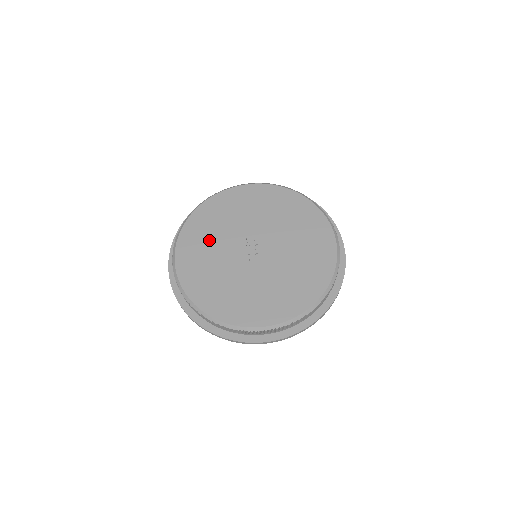
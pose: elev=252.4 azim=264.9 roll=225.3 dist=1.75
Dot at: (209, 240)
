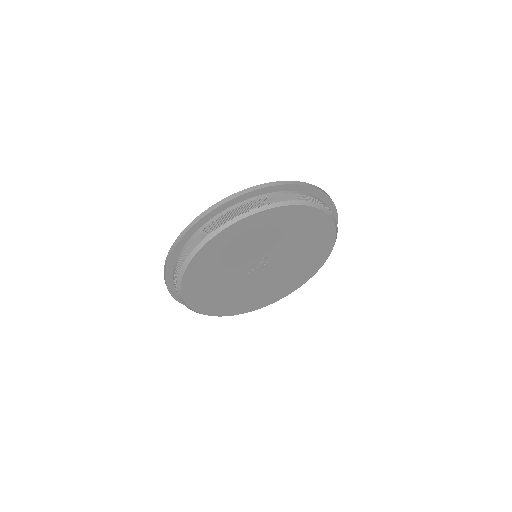
Dot at: (238, 248)
